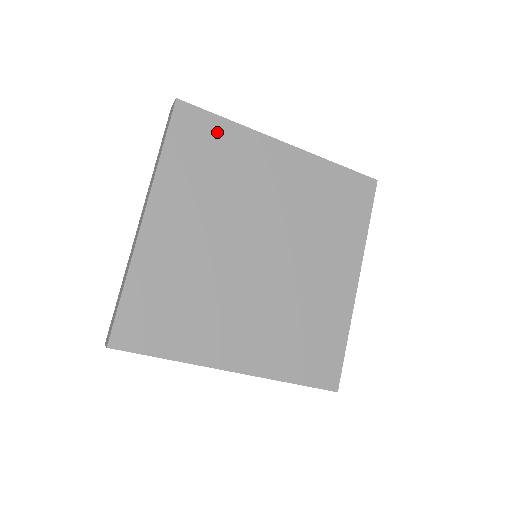
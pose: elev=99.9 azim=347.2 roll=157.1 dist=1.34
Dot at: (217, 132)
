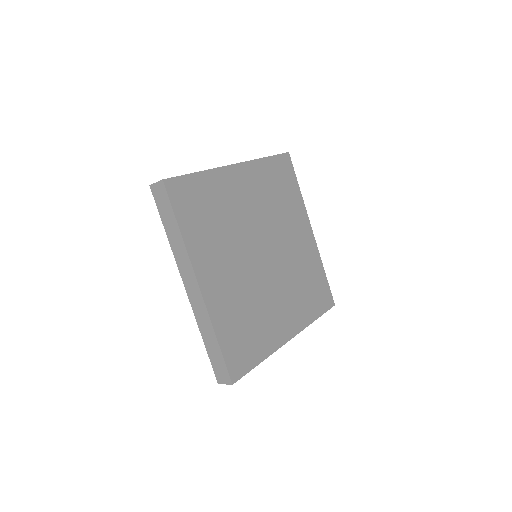
Dot at: (292, 185)
